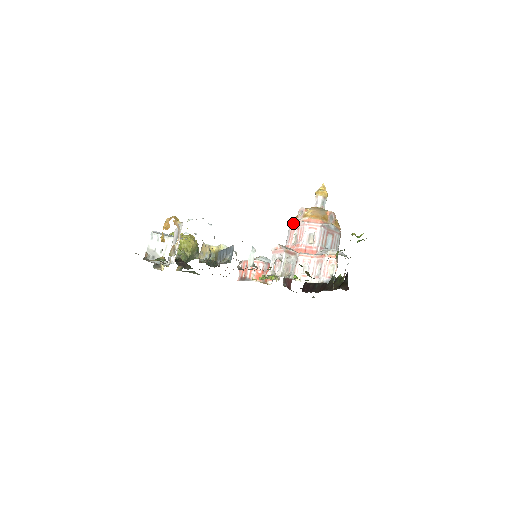
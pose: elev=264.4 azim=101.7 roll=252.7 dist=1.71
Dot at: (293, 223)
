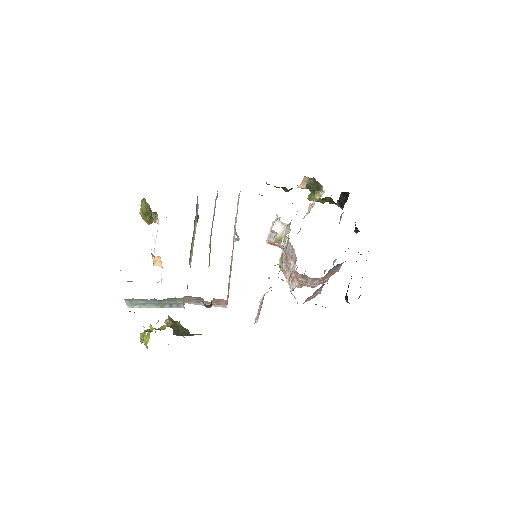
Dot at: (280, 258)
